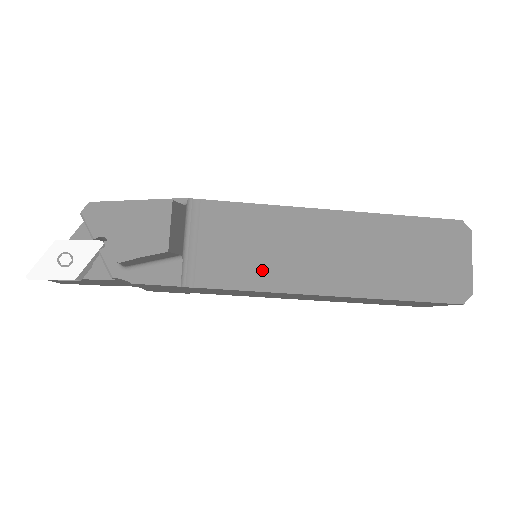
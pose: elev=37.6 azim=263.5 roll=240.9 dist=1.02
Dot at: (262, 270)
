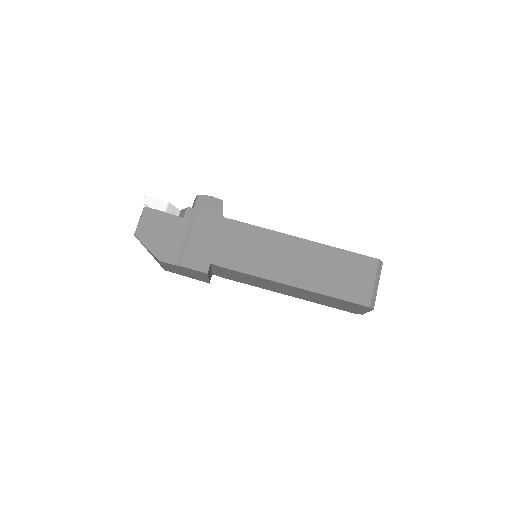
Dot at: occluded
